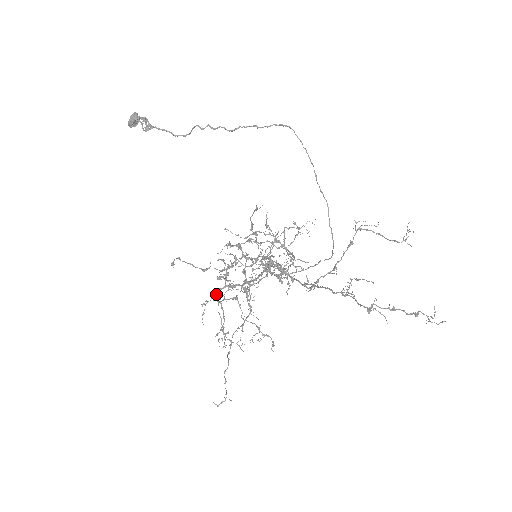
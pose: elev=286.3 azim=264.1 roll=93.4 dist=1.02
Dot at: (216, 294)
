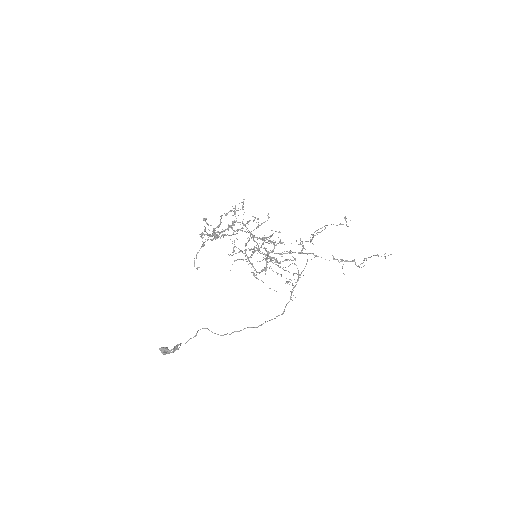
Dot at: occluded
